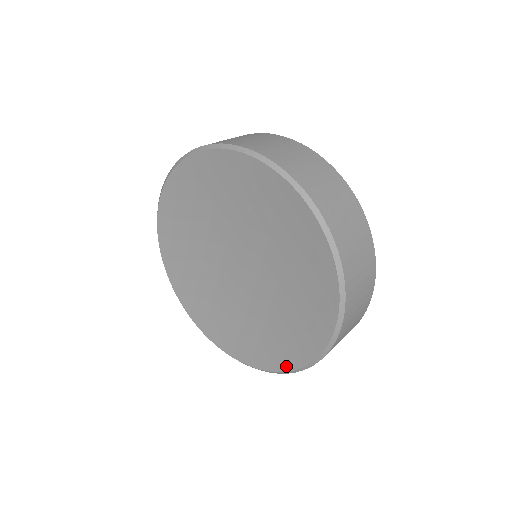
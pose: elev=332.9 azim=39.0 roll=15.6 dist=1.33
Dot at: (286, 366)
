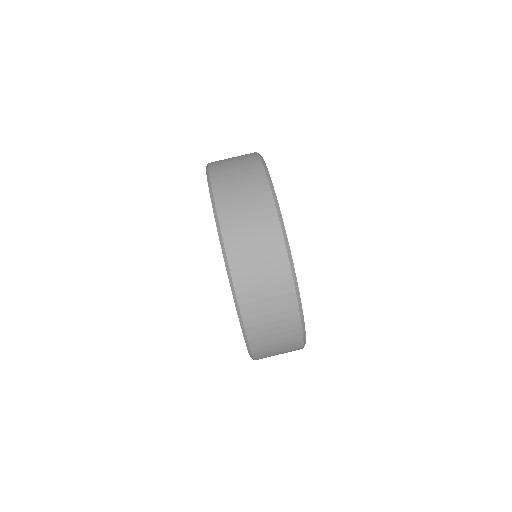
Dot at: occluded
